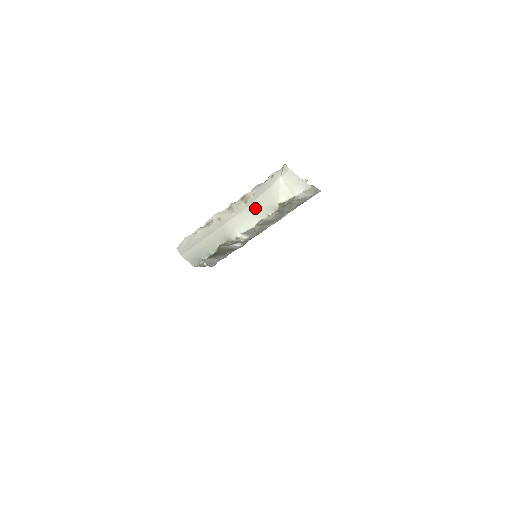
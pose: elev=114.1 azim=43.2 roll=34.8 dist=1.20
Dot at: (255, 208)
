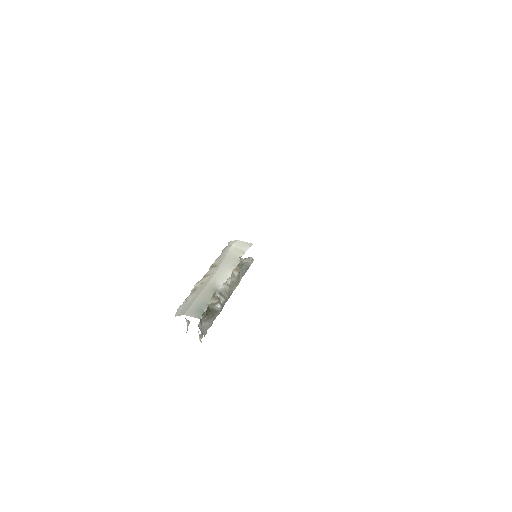
Dot at: (225, 265)
